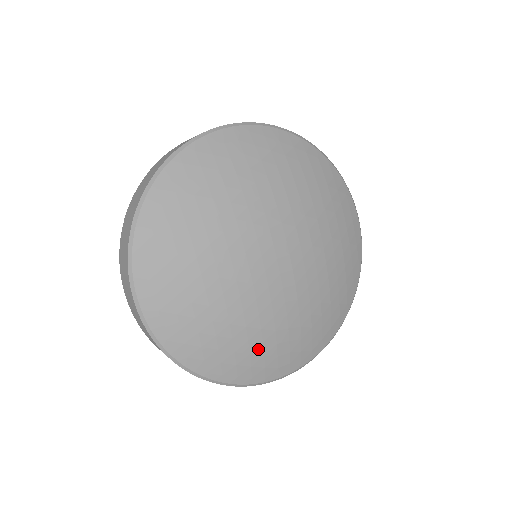
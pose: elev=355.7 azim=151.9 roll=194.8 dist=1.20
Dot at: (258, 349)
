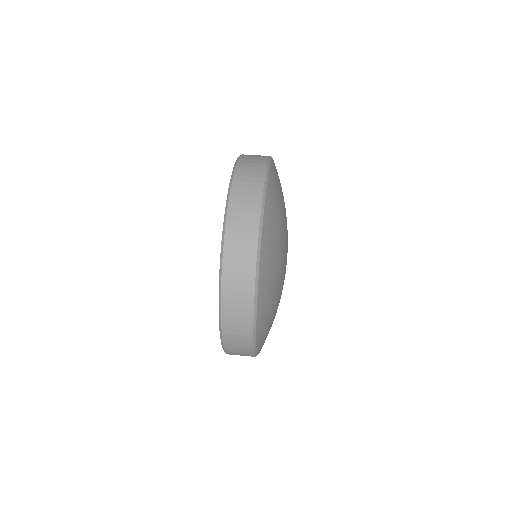
Dot at: occluded
